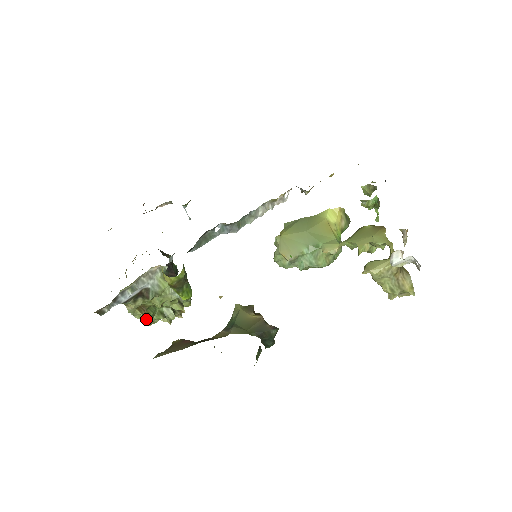
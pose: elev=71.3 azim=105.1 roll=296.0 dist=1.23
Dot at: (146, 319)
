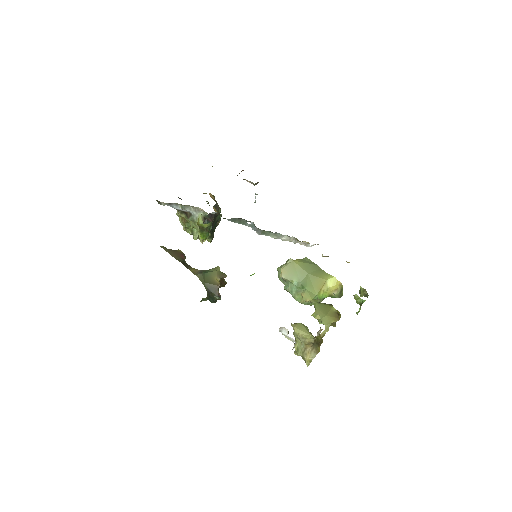
Dot at: (183, 226)
